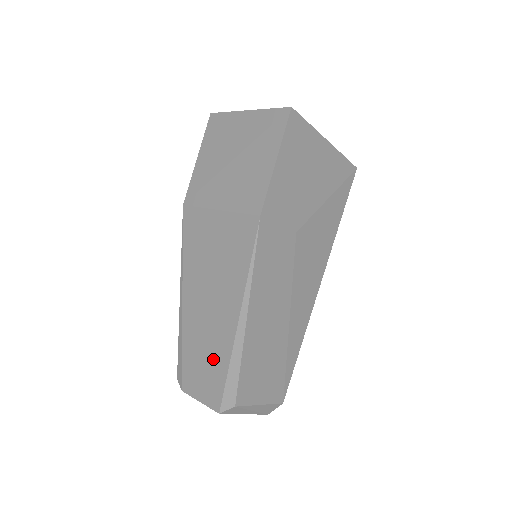
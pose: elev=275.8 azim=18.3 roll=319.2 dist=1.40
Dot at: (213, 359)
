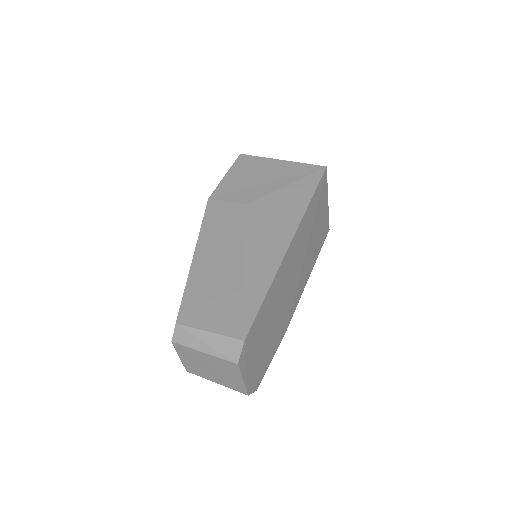
Dot at: occluded
